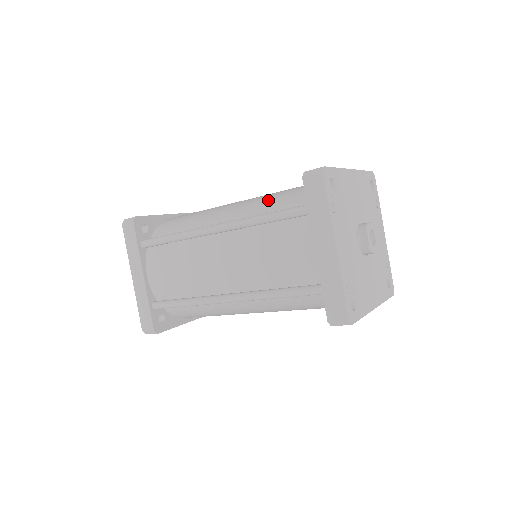
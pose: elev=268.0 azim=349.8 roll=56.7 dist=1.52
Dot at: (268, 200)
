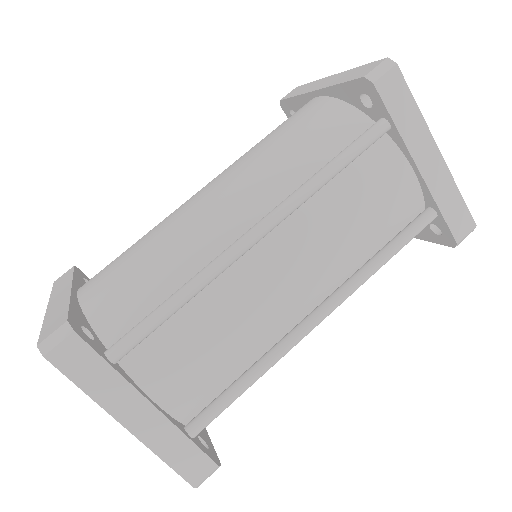
Dot at: (282, 156)
